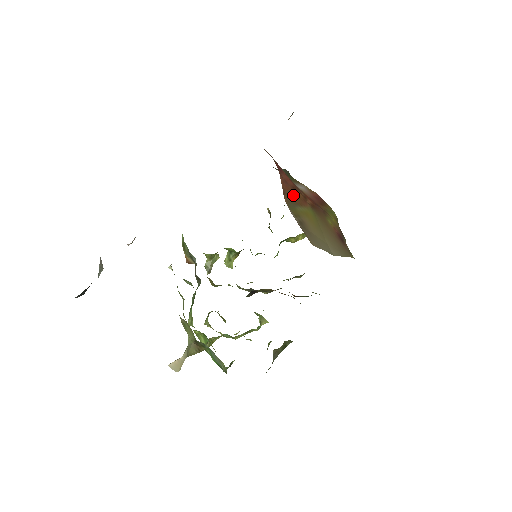
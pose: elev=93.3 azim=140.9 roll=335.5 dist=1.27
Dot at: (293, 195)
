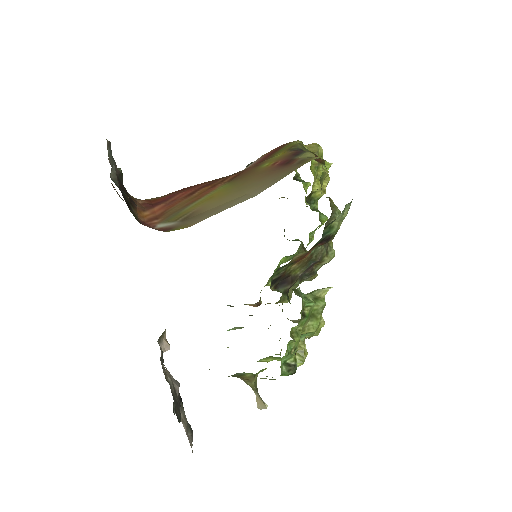
Dot at: (183, 203)
